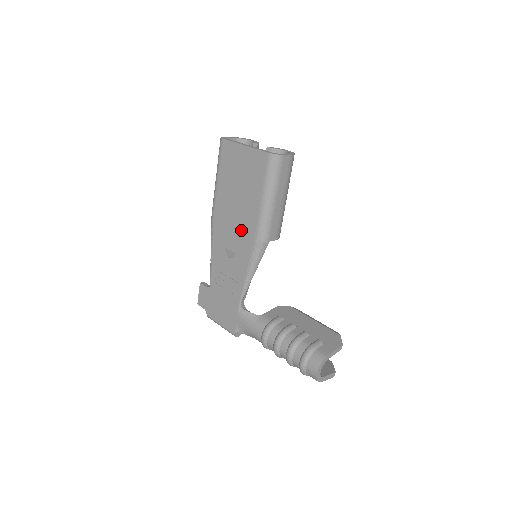
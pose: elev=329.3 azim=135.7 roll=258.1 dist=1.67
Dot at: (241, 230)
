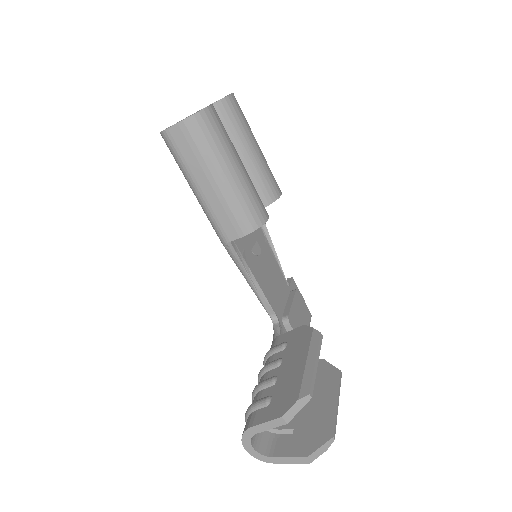
Dot at: occluded
